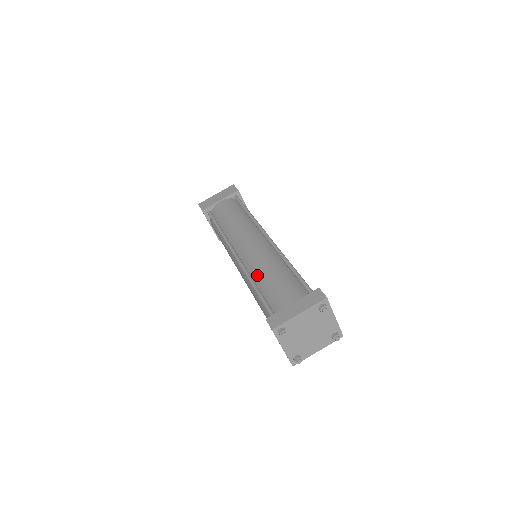
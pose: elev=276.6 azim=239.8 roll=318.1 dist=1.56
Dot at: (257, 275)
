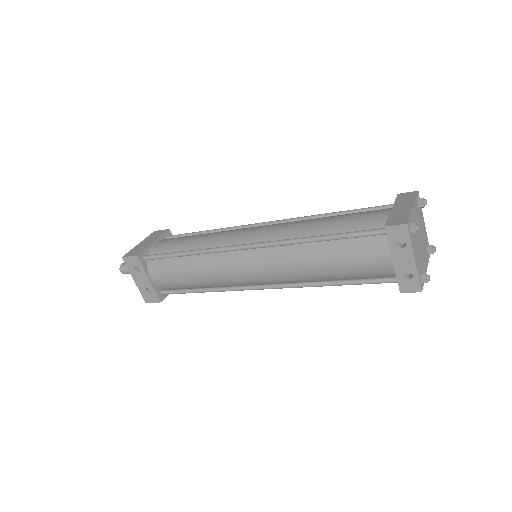
Dot at: (306, 232)
